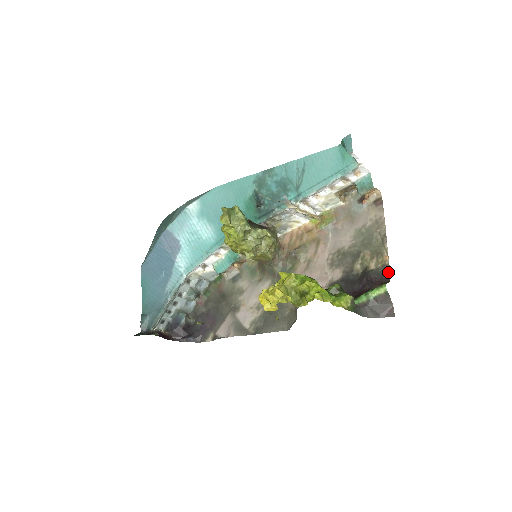
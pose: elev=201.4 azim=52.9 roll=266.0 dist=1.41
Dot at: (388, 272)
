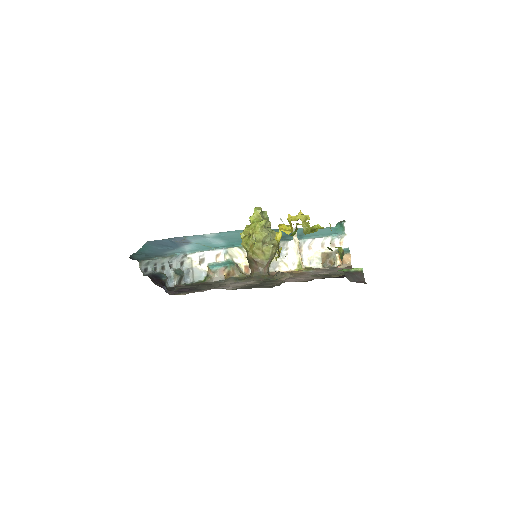
Dot at: occluded
